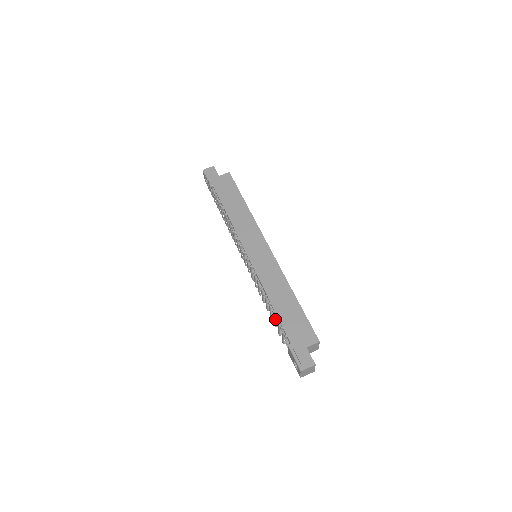
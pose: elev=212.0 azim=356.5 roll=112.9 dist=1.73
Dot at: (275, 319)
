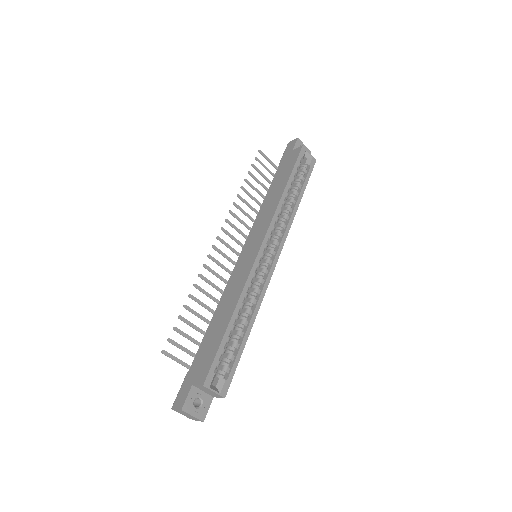
Dot at: occluded
